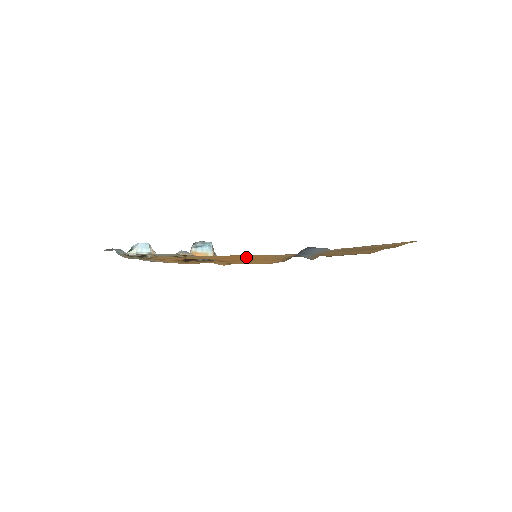
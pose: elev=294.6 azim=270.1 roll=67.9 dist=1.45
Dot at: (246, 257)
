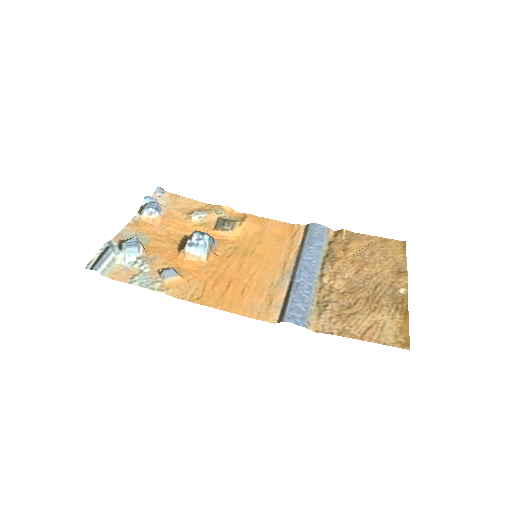
Dot at: (231, 290)
